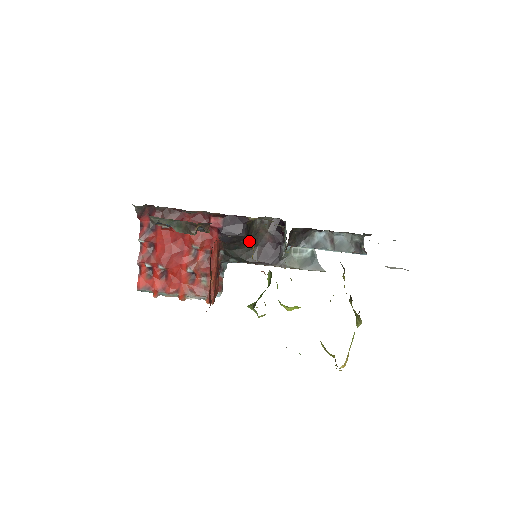
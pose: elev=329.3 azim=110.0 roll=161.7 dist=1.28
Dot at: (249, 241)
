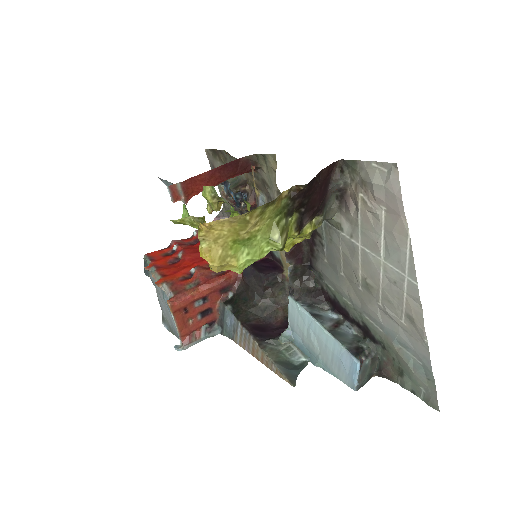
Dot at: (261, 303)
